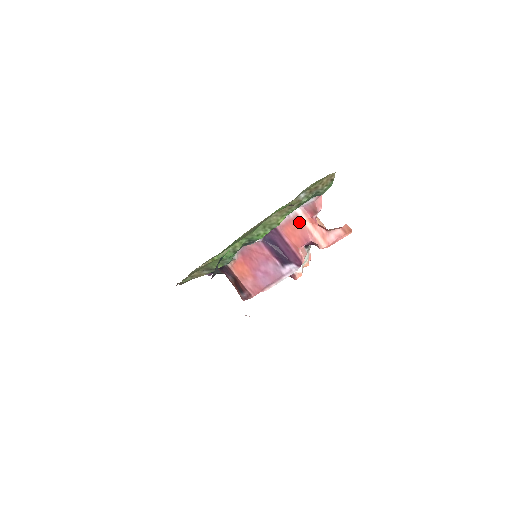
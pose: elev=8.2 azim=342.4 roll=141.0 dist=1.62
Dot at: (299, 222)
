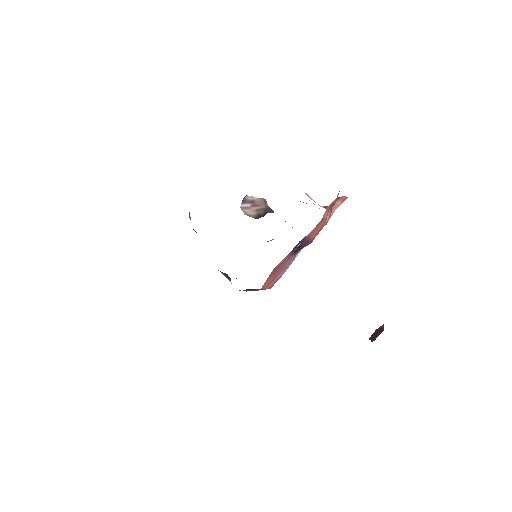
Dot at: (322, 221)
